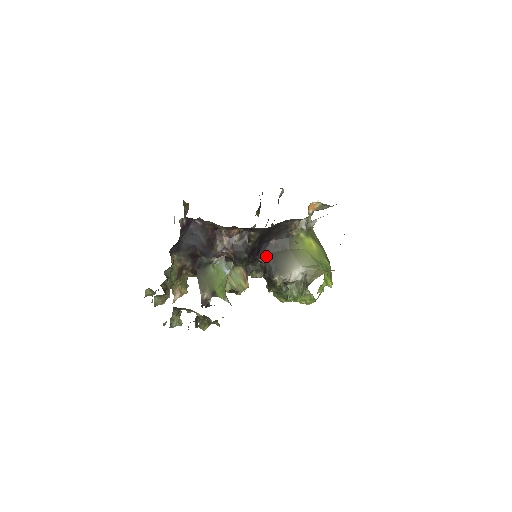
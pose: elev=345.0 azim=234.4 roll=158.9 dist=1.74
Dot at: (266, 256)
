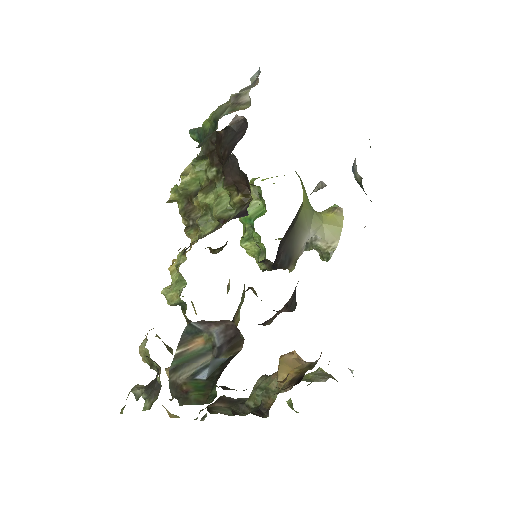
Dot at: (279, 255)
